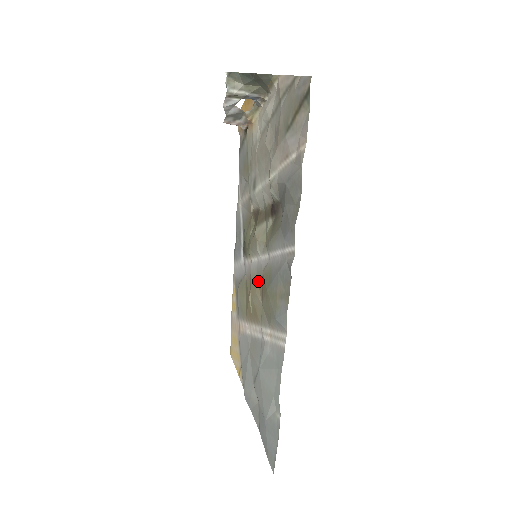
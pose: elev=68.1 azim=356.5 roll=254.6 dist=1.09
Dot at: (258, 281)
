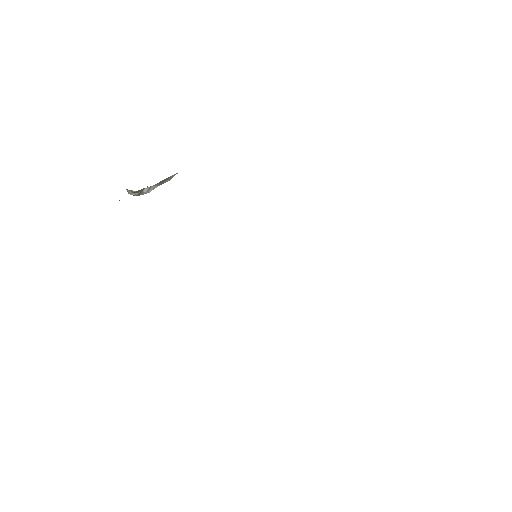
Dot at: occluded
